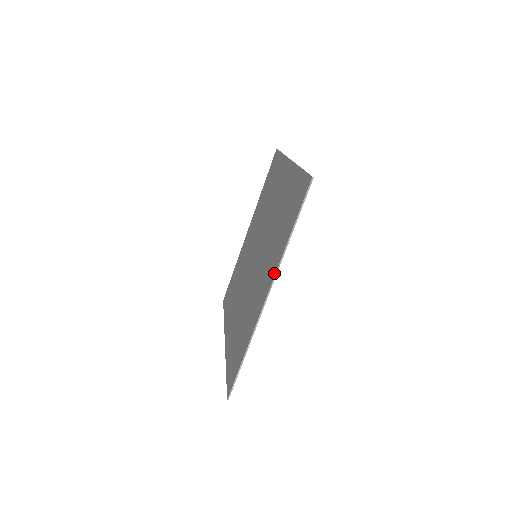
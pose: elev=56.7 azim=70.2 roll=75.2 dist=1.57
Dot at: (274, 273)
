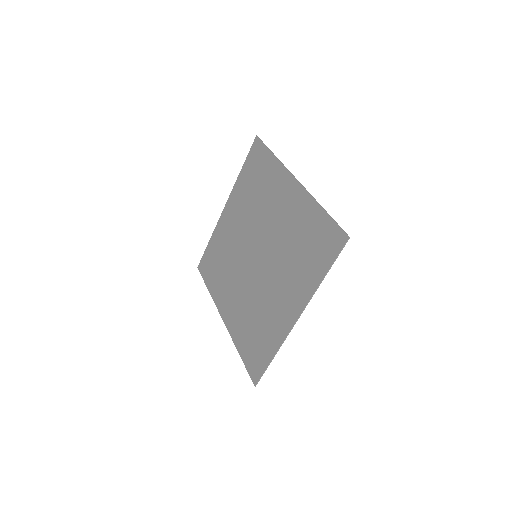
Dot at: (305, 303)
